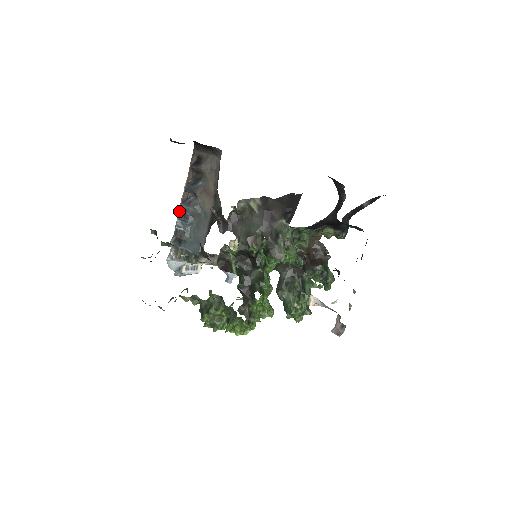
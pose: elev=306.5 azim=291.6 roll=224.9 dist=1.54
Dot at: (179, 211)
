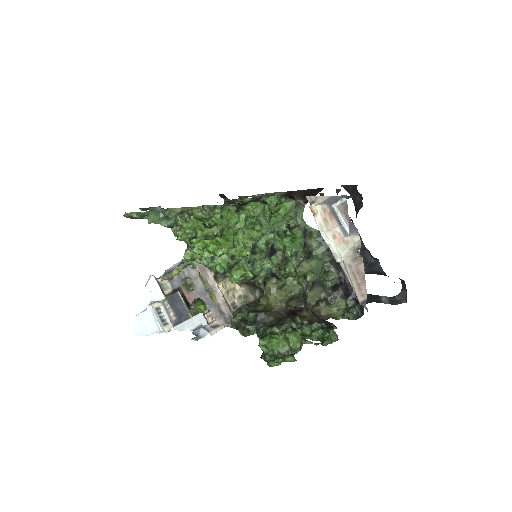
Dot at: occluded
